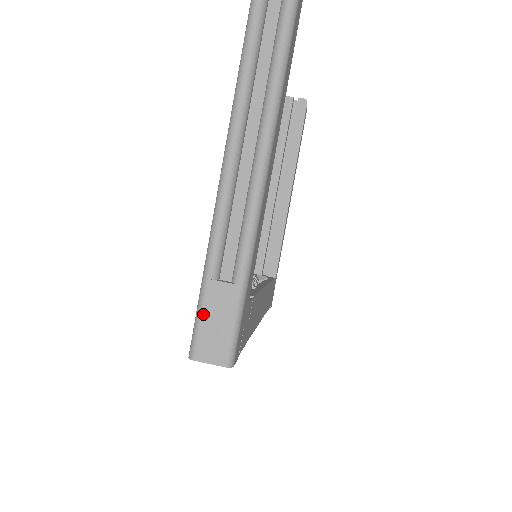
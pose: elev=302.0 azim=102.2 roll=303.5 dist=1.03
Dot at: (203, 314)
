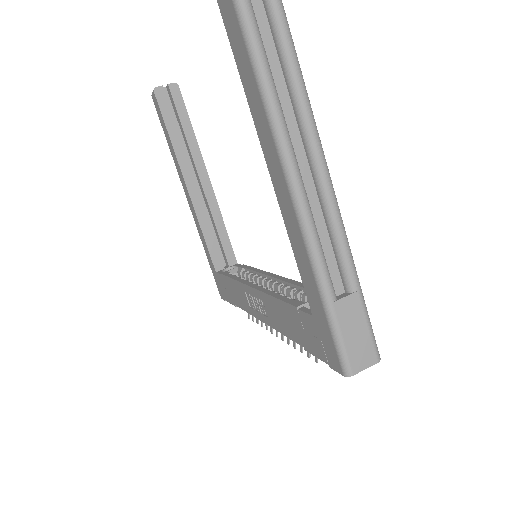
Dot at: (342, 334)
